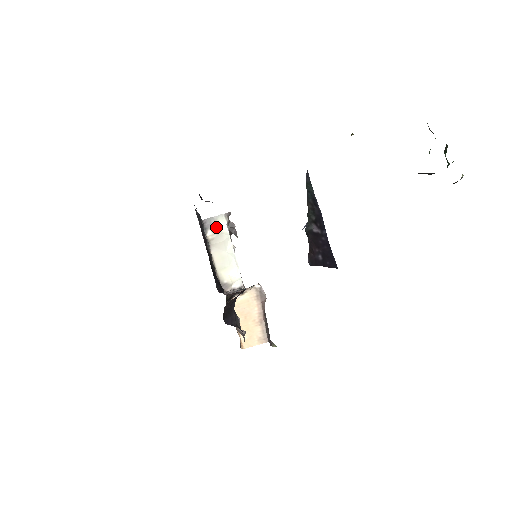
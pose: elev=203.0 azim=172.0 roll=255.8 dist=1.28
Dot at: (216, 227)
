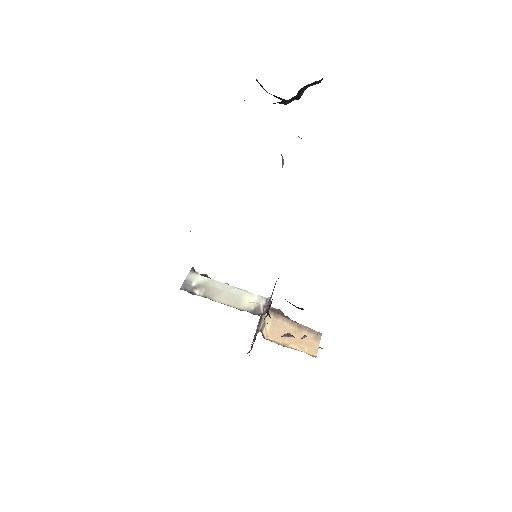
Dot at: (196, 284)
